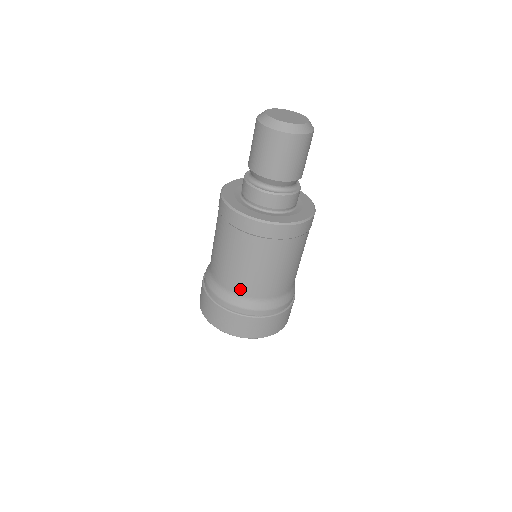
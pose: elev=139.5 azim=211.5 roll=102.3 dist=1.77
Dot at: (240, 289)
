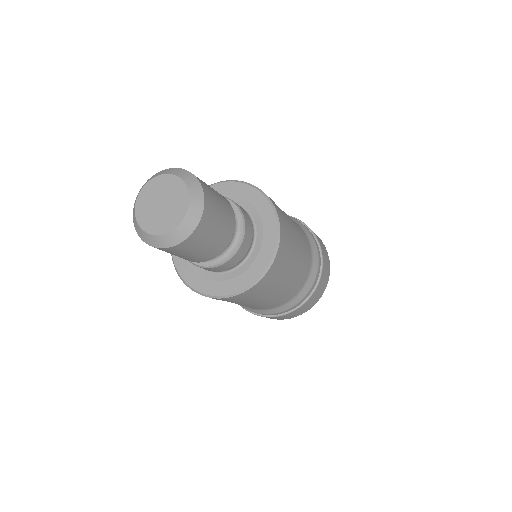
Dot at: (269, 307)
